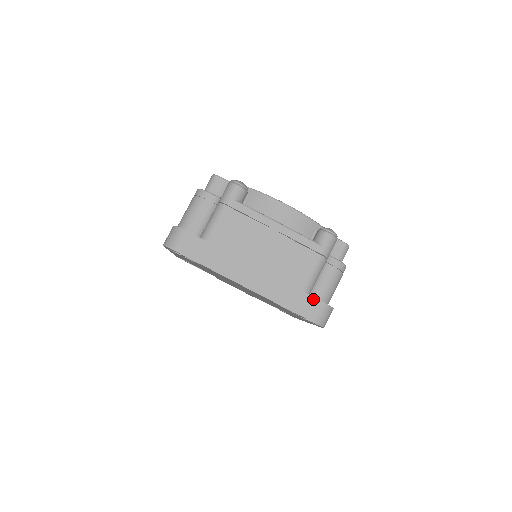
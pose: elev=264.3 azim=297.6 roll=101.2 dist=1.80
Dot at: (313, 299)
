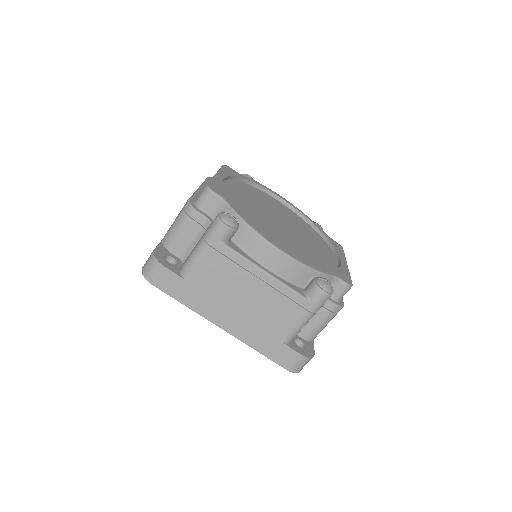
Dot at: (291, 351)
